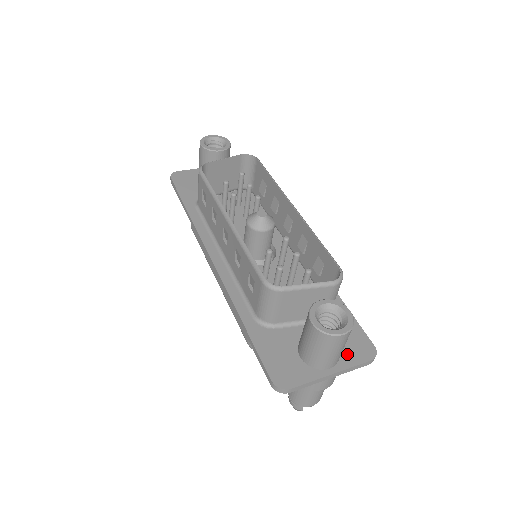
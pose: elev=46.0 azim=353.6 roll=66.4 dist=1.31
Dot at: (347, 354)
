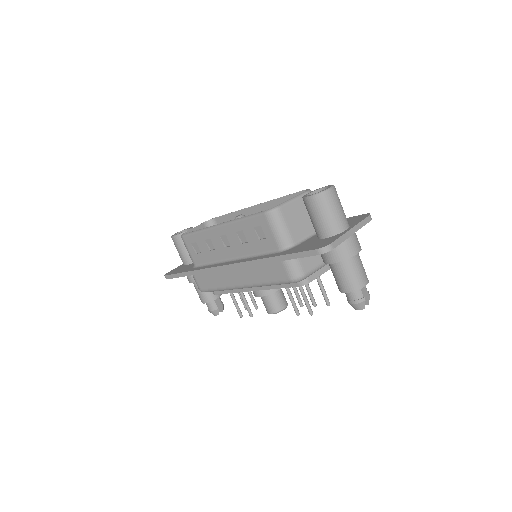
Dot at: (352, 223)
